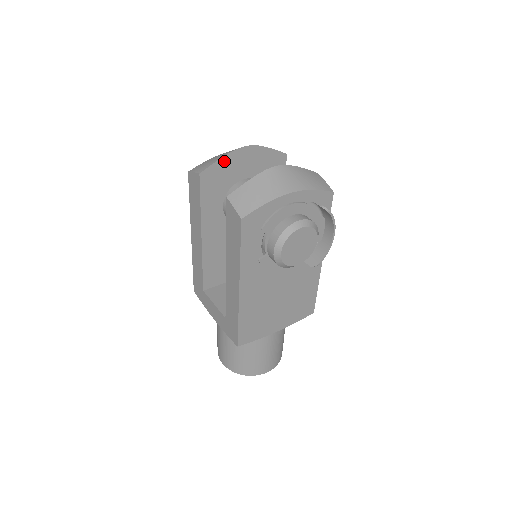
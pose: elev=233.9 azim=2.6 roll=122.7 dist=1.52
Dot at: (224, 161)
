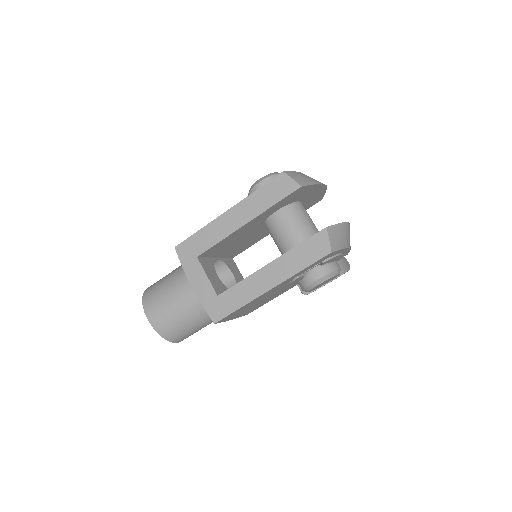
Dot at: (313, 186)
